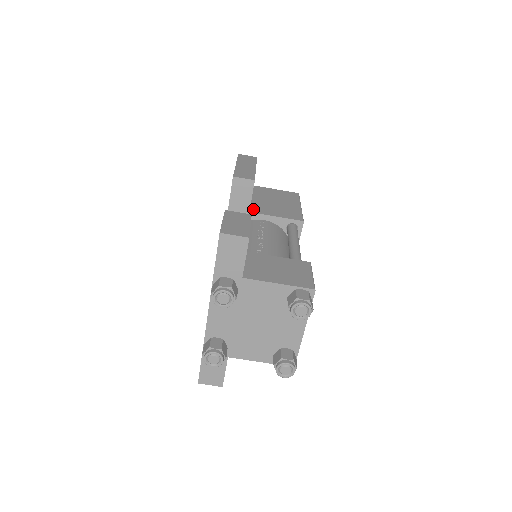
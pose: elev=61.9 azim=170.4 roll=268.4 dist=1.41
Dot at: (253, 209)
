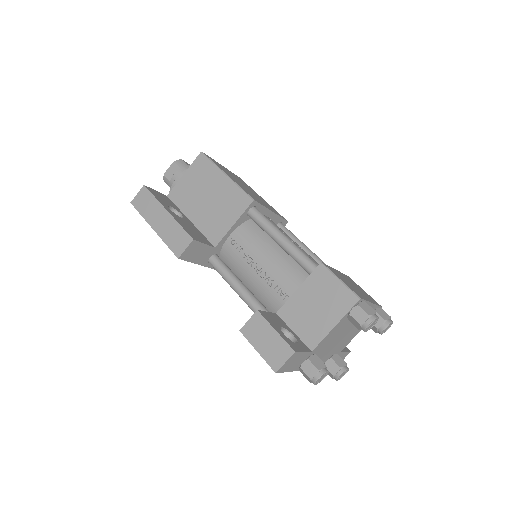
Dot at: (211, 239)
